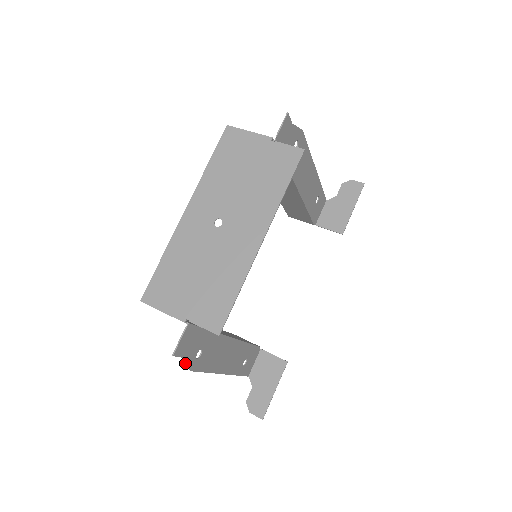
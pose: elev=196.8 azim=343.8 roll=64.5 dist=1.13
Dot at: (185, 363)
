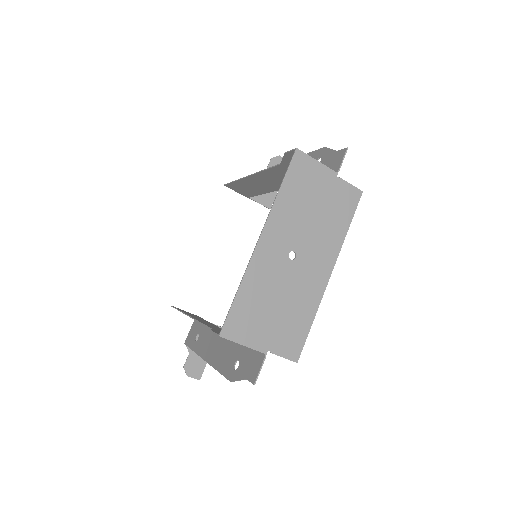
Dot at: (239, 380)
